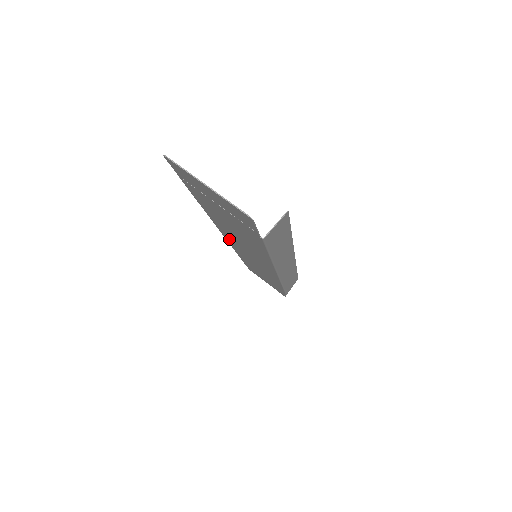
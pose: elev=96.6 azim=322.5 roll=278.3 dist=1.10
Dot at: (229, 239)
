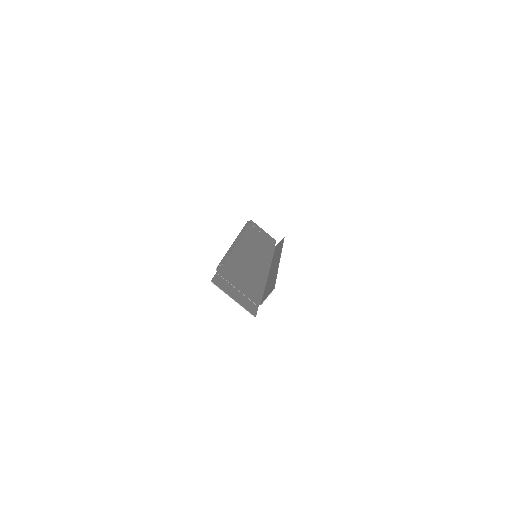
Dot at: (239, 247)
